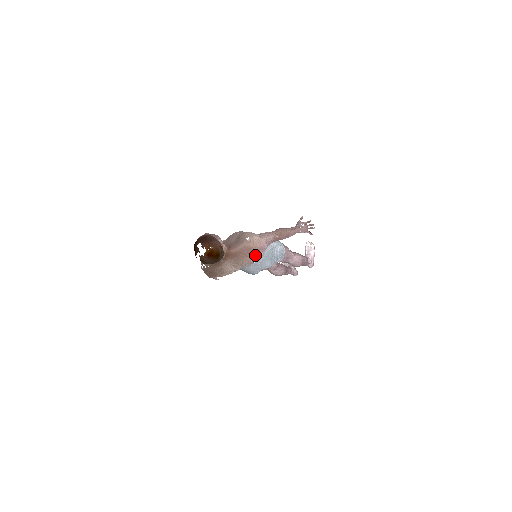
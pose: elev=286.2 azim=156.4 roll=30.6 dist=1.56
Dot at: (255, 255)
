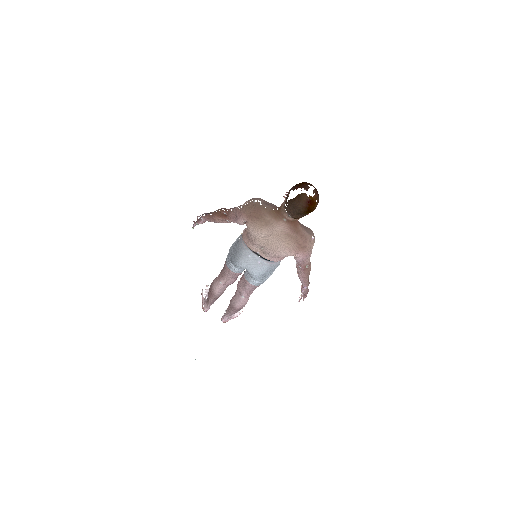
Dot at: (297, 252)
